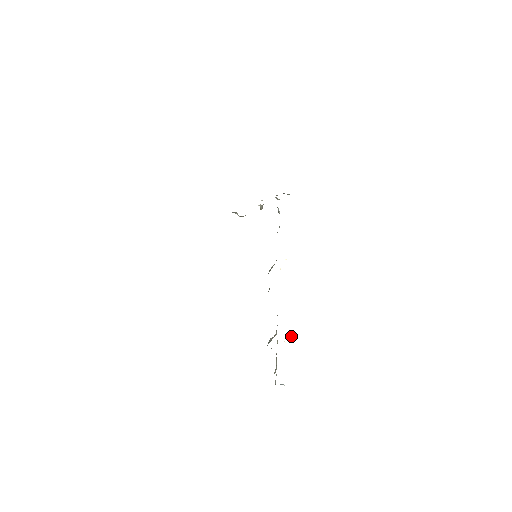
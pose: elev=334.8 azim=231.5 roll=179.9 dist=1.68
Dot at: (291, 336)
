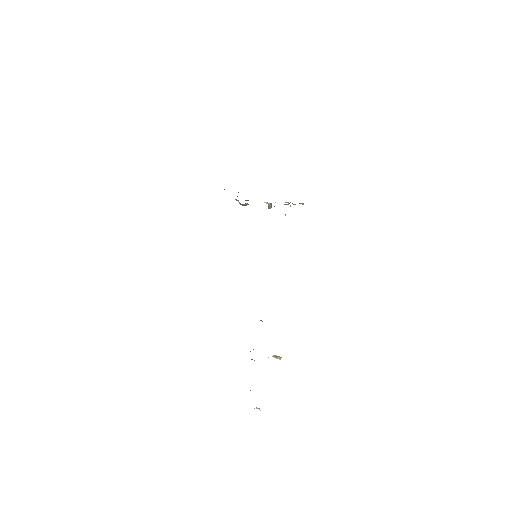
Dot at: (278, 357)
